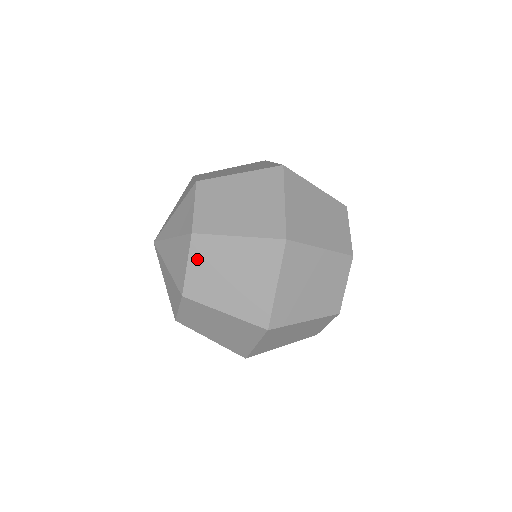
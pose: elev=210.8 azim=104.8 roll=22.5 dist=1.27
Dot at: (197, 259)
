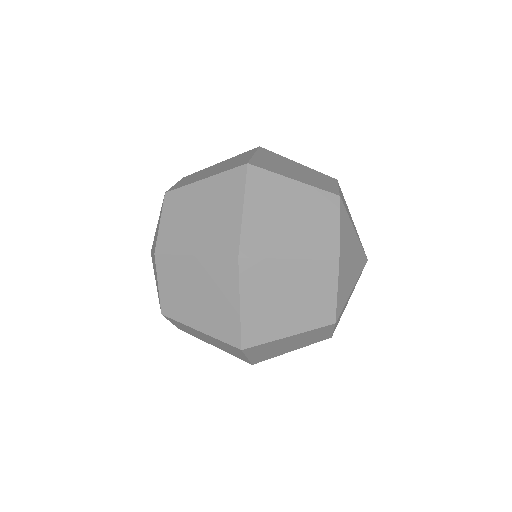
Dot at: occluded
